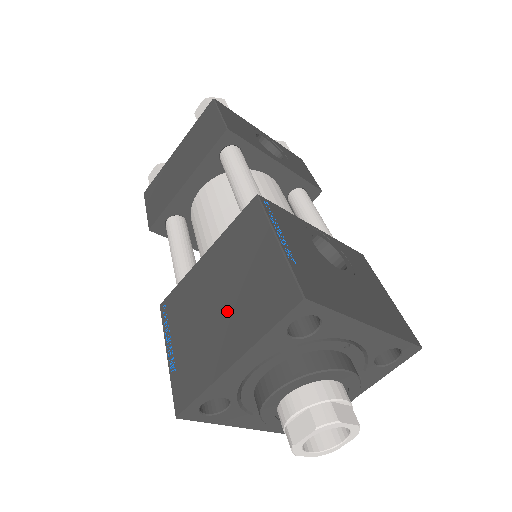
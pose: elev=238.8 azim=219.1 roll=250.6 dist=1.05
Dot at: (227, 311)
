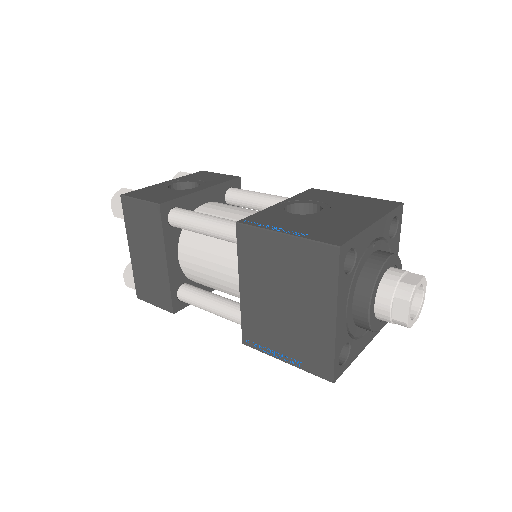
Dot at: (297, 300)
